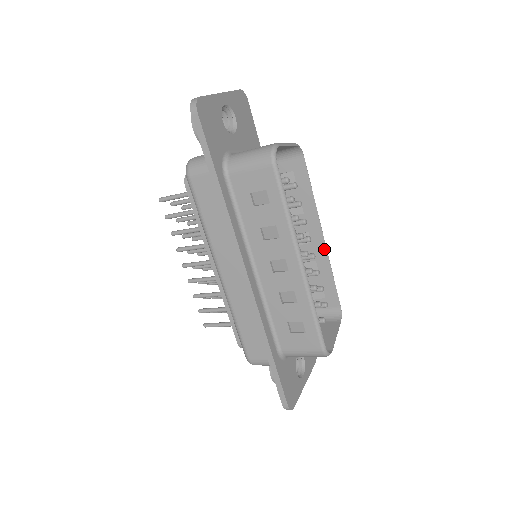
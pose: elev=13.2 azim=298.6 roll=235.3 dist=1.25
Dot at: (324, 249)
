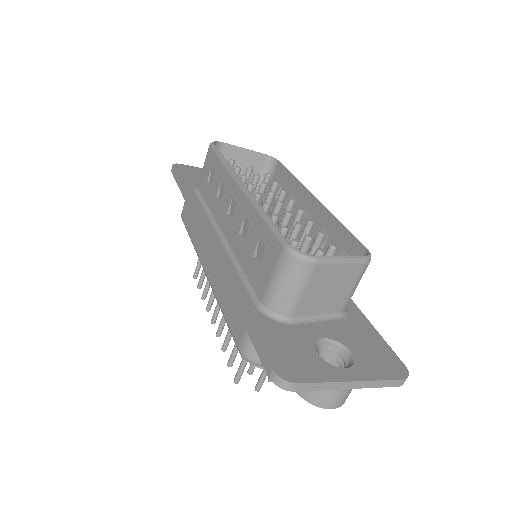
Dot at: (322, 208)
